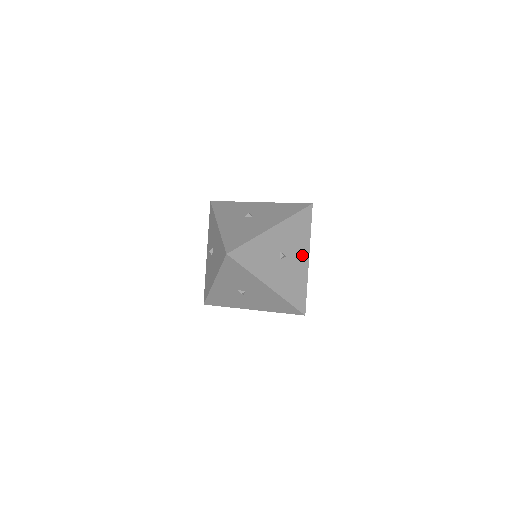
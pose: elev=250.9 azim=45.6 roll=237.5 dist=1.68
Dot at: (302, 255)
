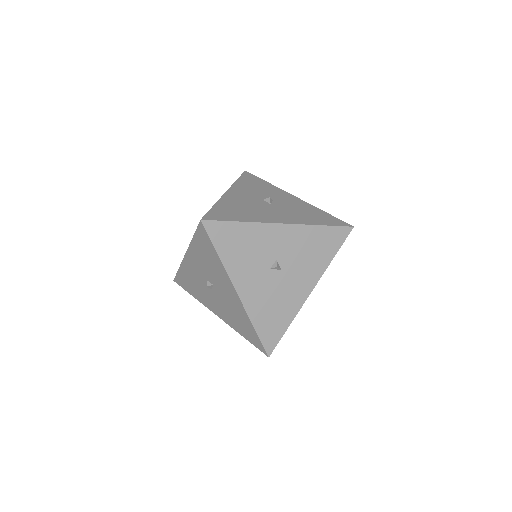
Dot at: occluded
